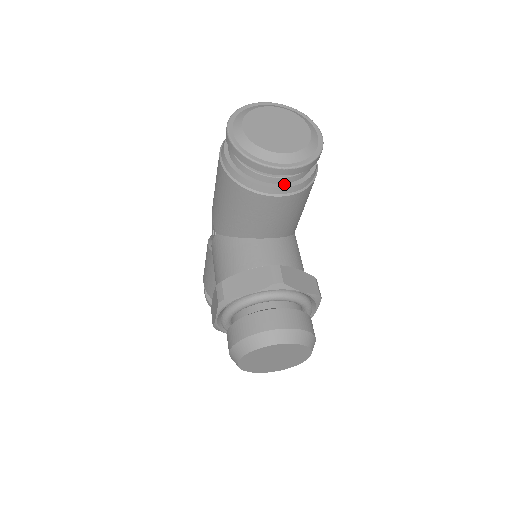
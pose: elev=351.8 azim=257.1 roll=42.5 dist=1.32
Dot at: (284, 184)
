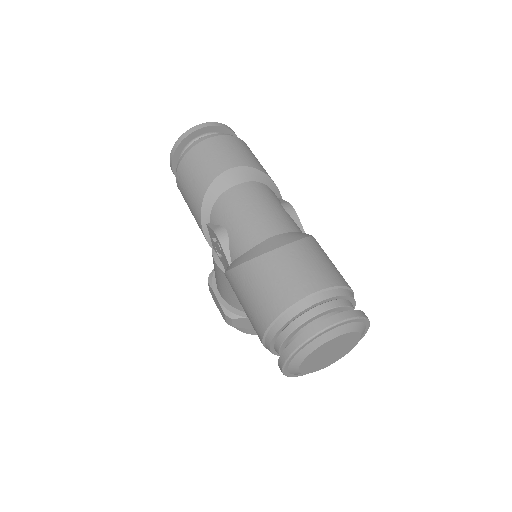
Dot at: occluded
